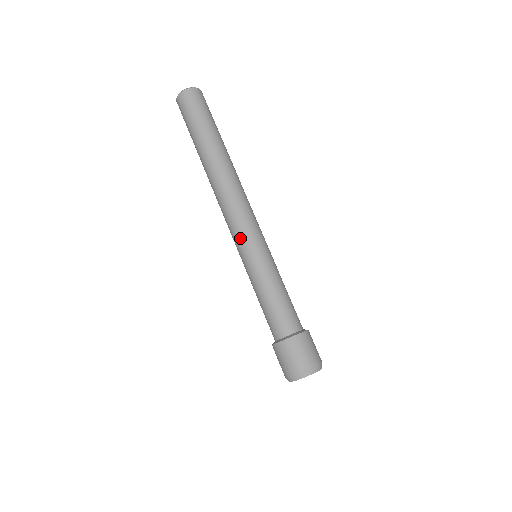
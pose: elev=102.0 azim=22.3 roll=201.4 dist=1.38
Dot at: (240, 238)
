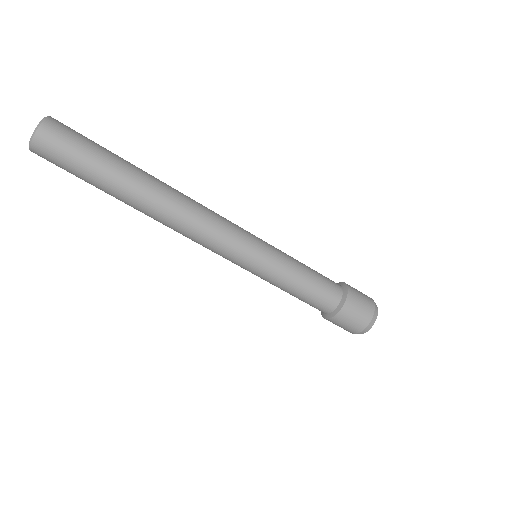
Dot at: (239, 249)
